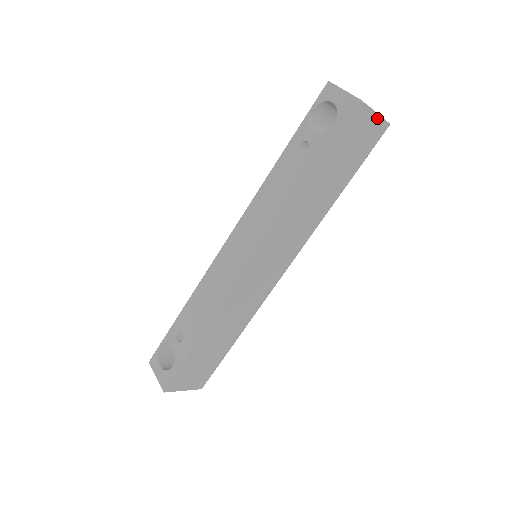
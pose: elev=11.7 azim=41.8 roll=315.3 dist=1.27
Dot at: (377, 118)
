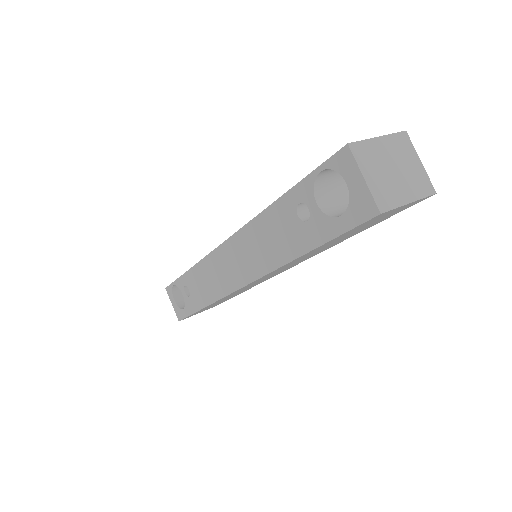
Dot at: (411, 202)
